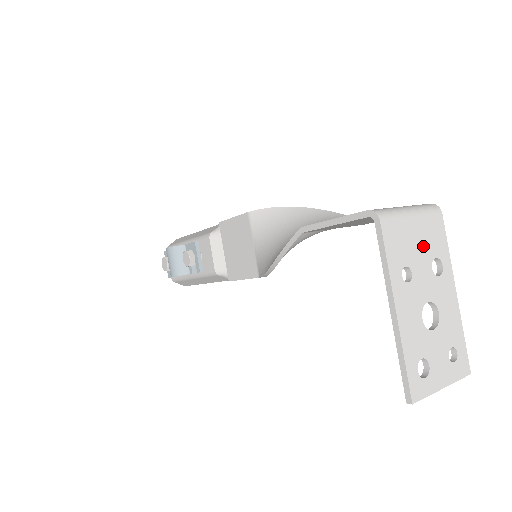
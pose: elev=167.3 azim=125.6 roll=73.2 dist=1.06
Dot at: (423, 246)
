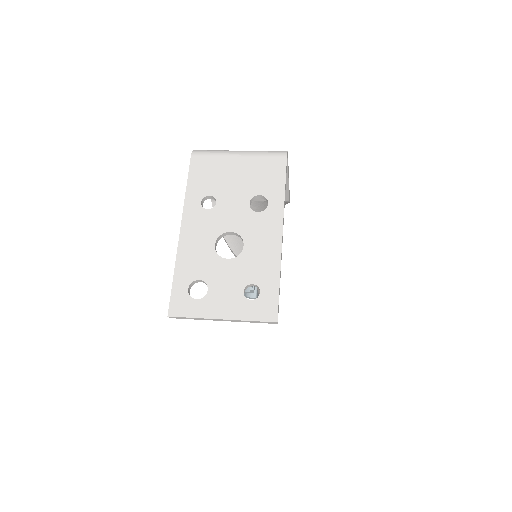
Dot at: (243, 182)
